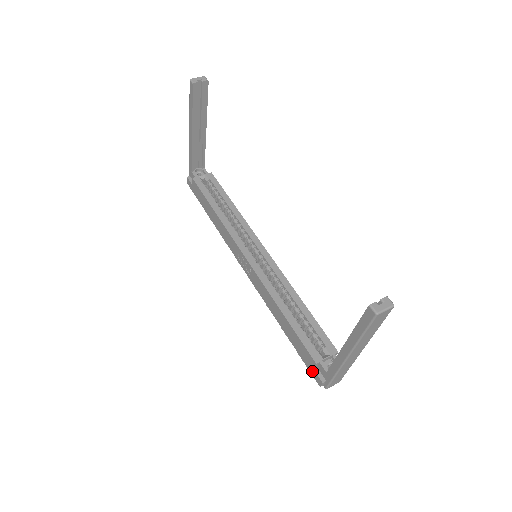
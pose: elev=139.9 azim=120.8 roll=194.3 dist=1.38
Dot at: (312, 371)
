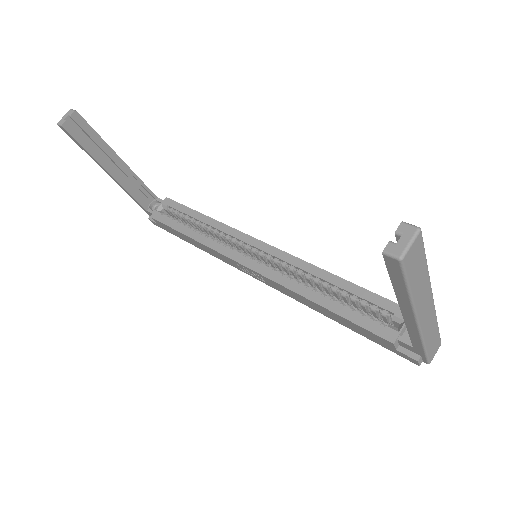
Dot at: (397, 353)
